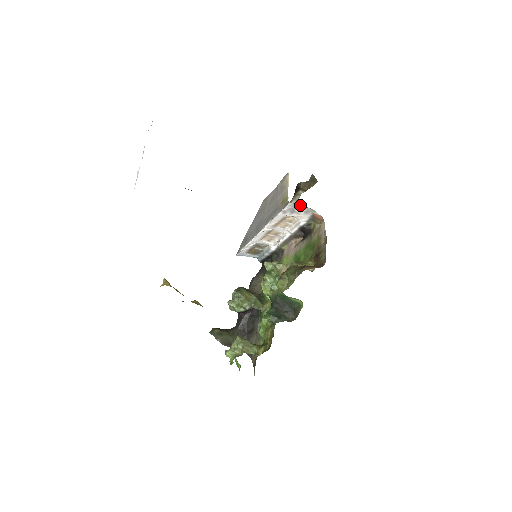
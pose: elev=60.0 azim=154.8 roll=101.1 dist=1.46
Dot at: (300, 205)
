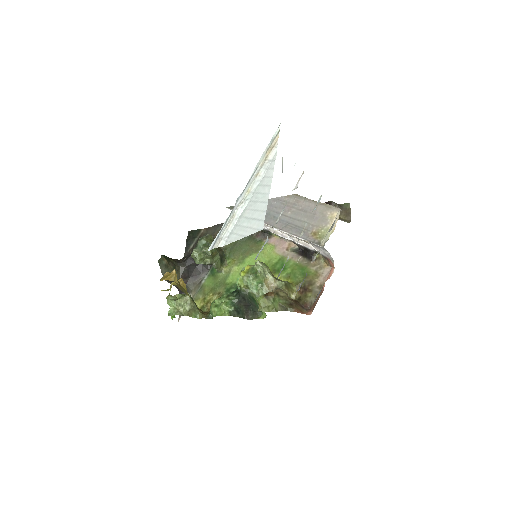
Dot at: (327, 251)
